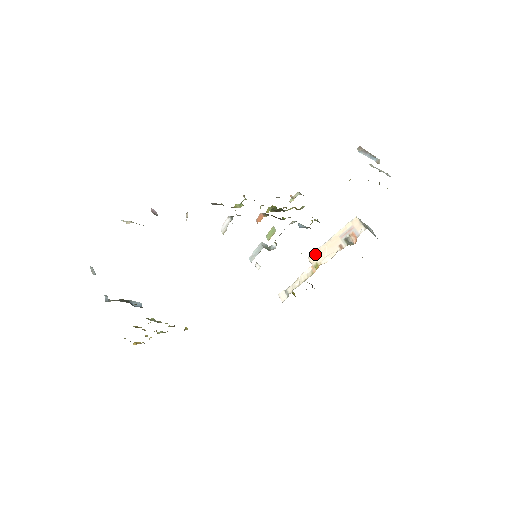
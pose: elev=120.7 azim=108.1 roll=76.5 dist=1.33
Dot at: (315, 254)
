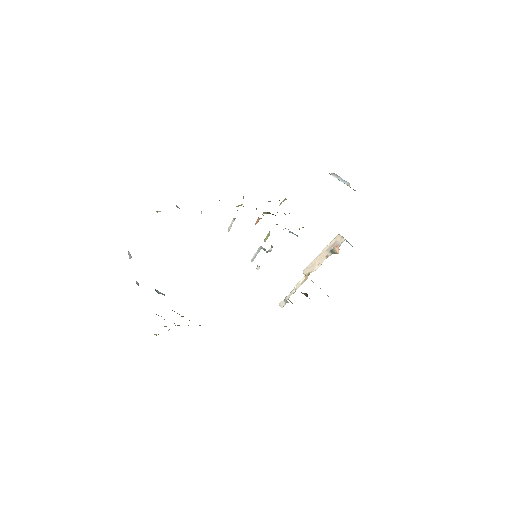
Dot at: (308, 267)
